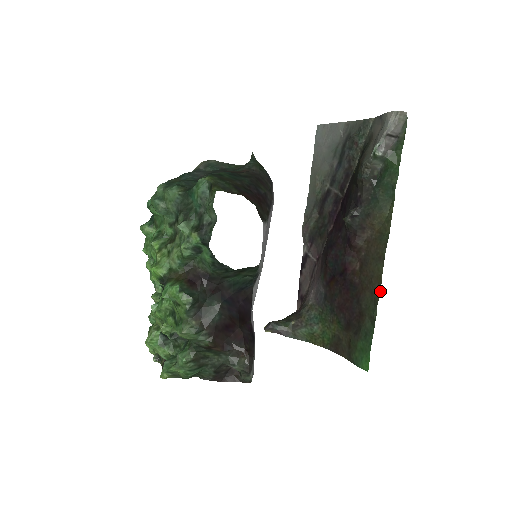
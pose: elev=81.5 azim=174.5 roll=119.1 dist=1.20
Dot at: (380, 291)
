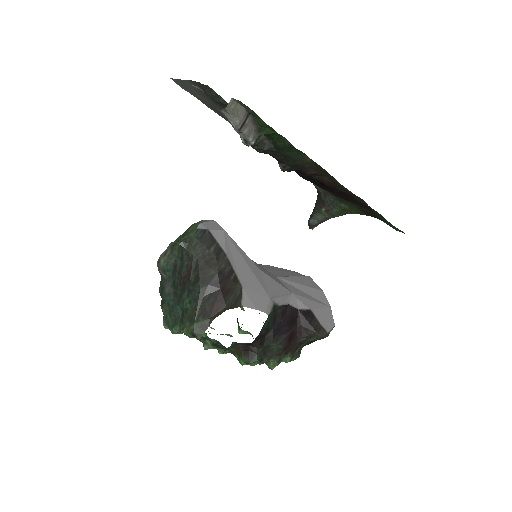
Dot at: occluded
